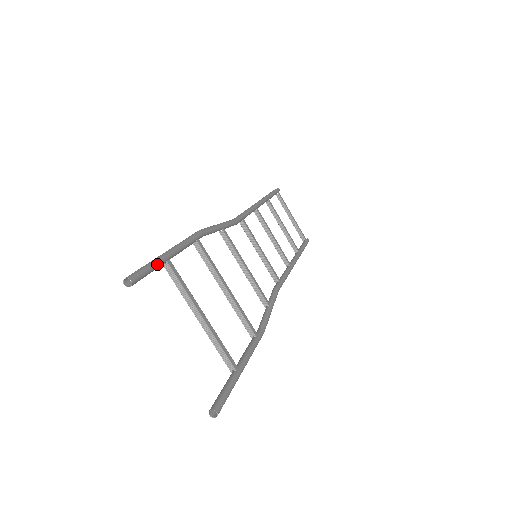
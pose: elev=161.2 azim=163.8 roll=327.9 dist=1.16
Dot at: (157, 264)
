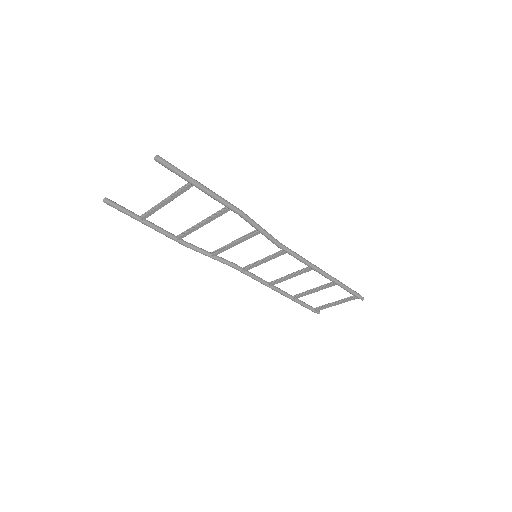
Dot at: (130, 211)
